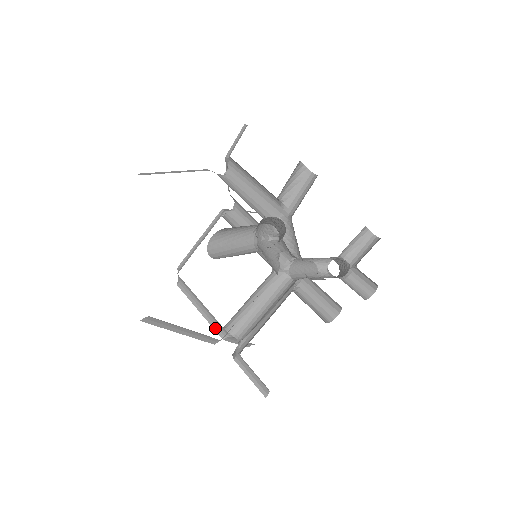
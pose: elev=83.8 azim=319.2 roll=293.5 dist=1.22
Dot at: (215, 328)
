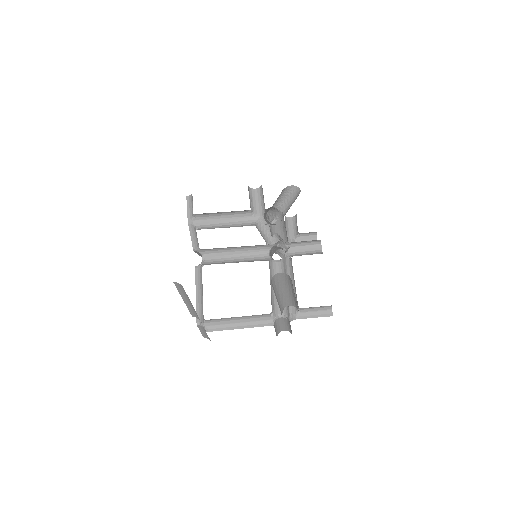
Dot at: (262, 325)
